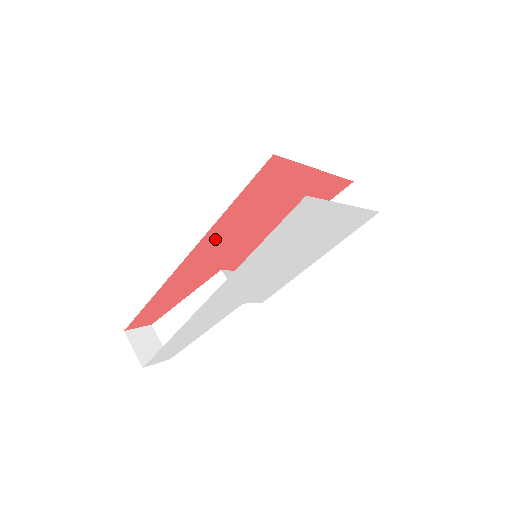
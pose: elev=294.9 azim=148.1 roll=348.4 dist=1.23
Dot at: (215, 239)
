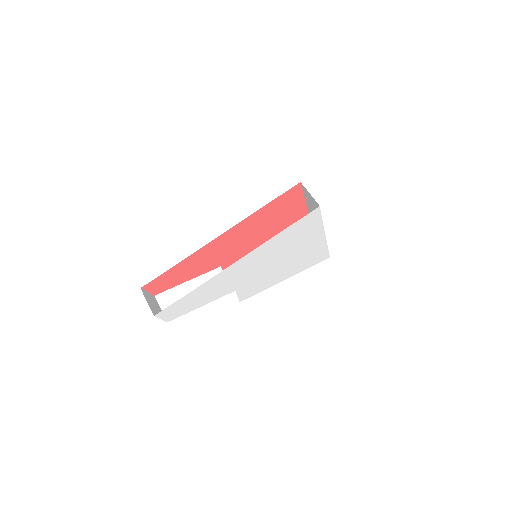
Dot at: (239, 232)
